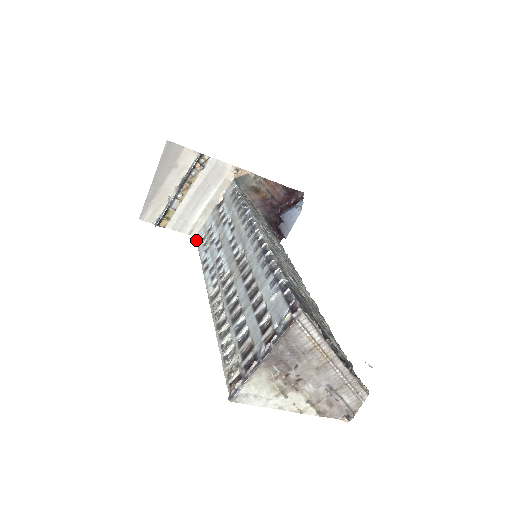
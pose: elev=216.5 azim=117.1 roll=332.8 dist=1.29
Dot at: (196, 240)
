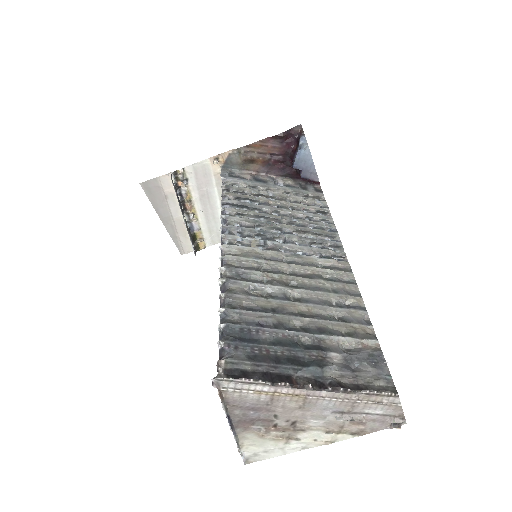
Dot at: occluded
